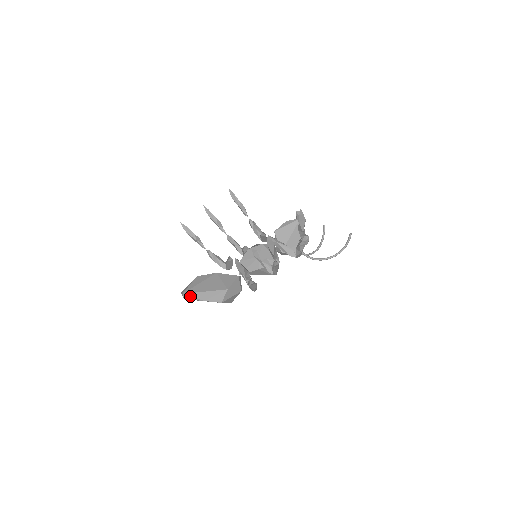
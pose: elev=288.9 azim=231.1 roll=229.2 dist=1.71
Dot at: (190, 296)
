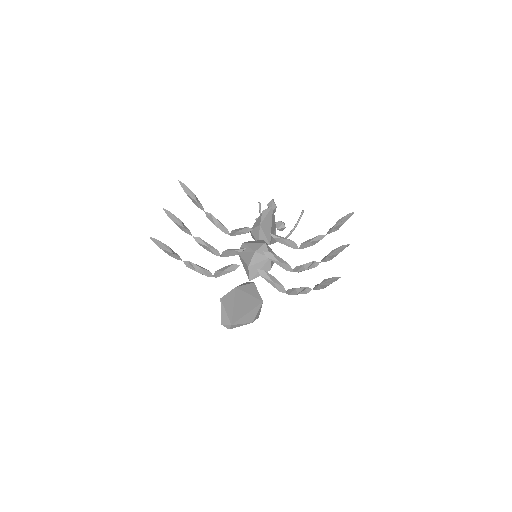
Dot at: (239, 324)
